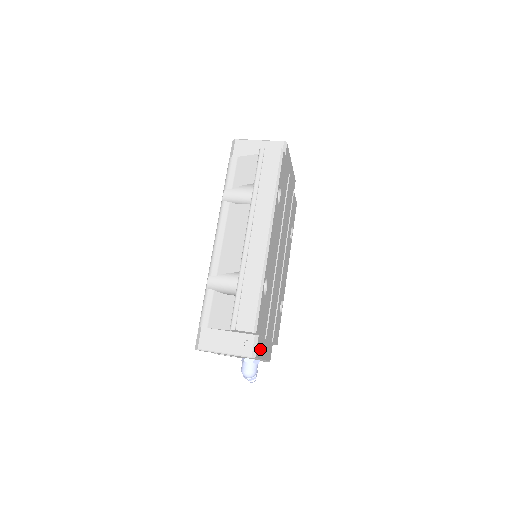
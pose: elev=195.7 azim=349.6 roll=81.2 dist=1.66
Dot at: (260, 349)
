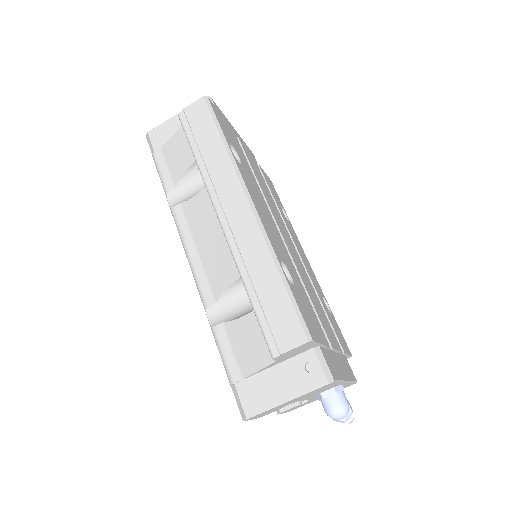
Dot at: (333, 366)
